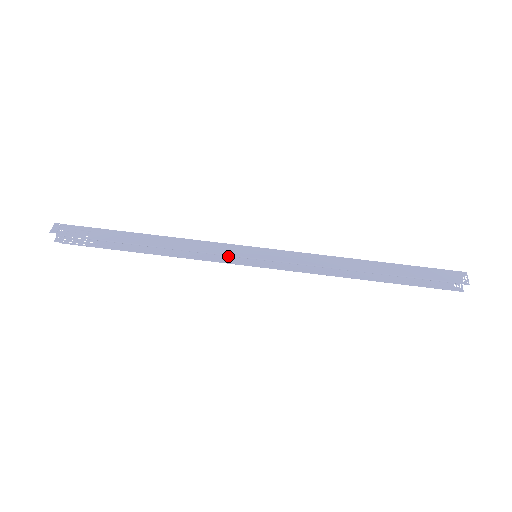
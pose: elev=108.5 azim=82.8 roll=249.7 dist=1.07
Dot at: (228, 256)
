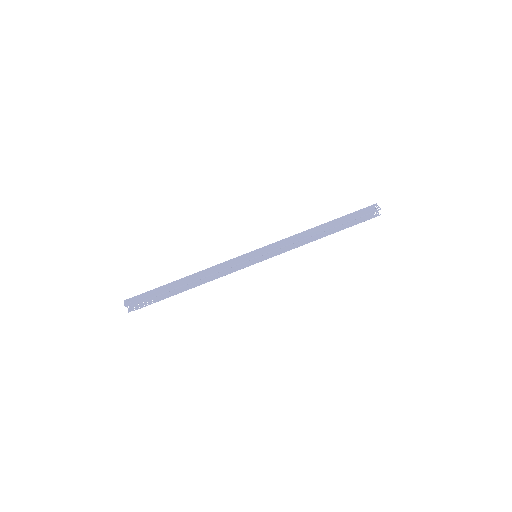
Dot at: (239, 265)
